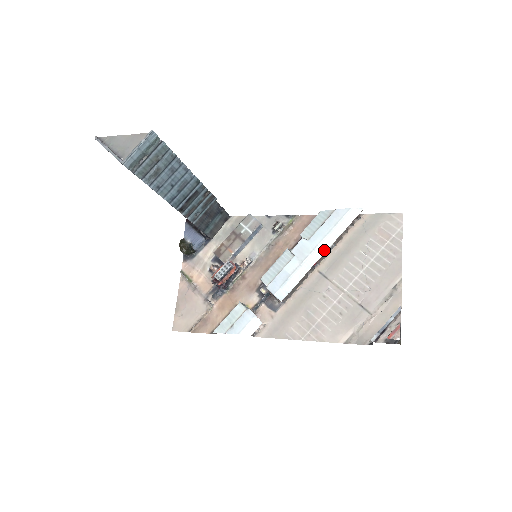
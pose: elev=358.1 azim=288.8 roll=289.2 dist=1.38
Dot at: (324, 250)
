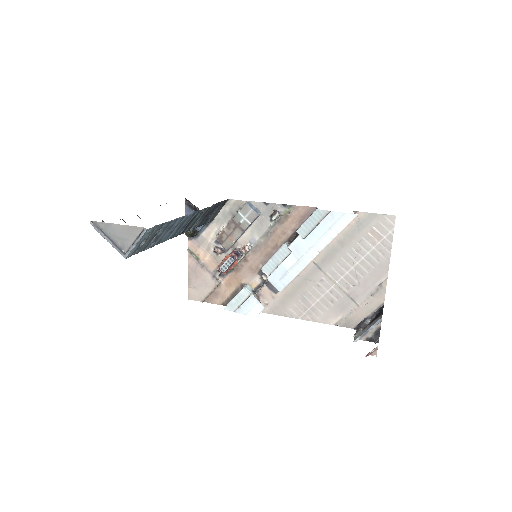
Dot at: (319, 251)
